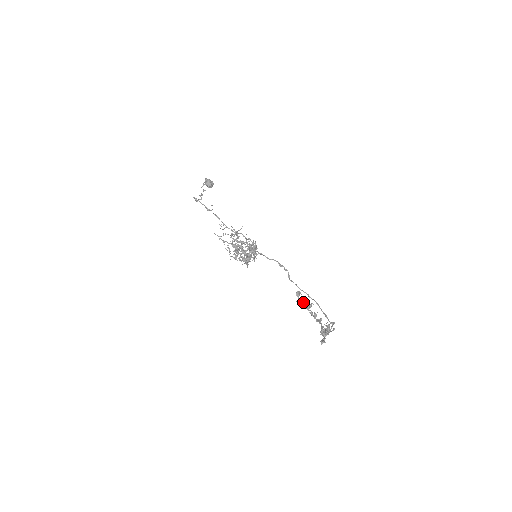
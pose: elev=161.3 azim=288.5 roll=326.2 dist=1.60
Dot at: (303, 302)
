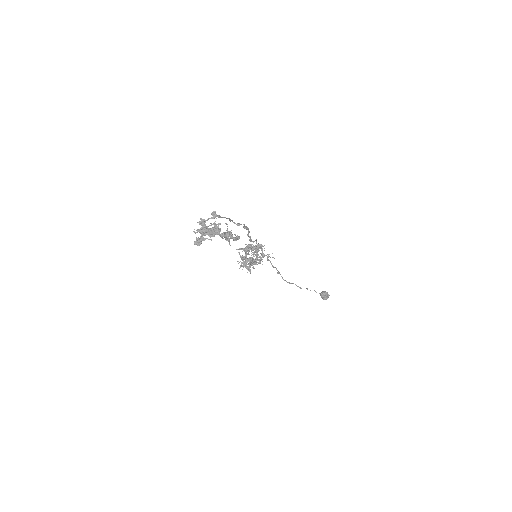
Dot at: occluded
